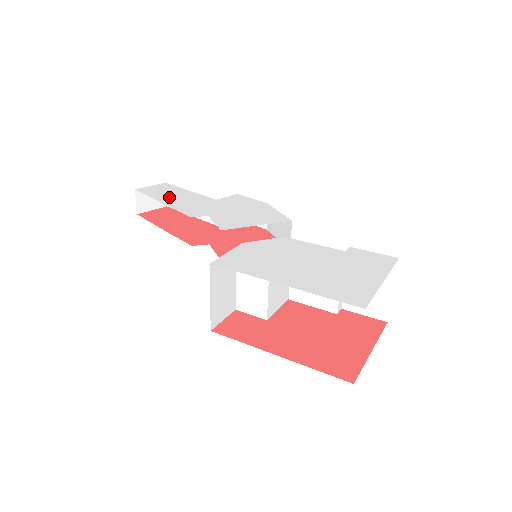
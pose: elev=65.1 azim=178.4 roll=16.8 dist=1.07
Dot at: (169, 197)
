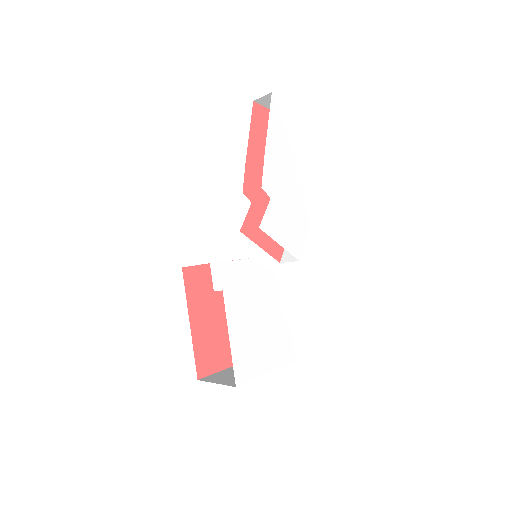
Dot at: (277, 137)
